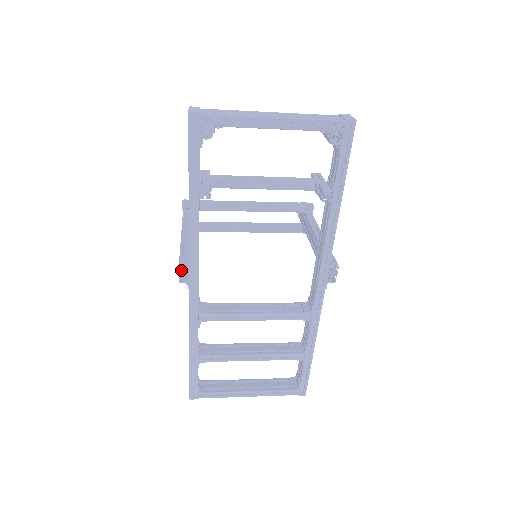
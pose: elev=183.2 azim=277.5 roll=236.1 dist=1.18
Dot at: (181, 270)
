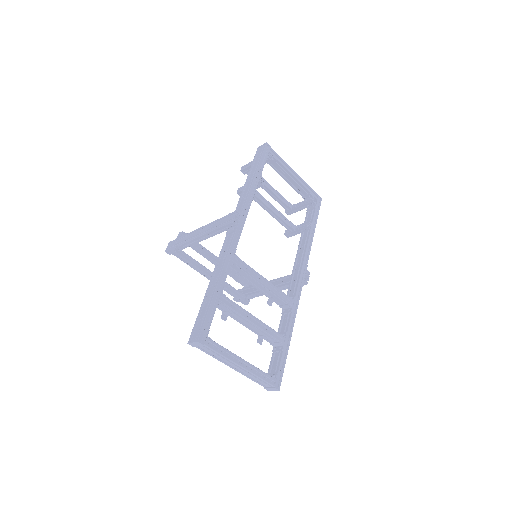
Dot at: (235, 215)
